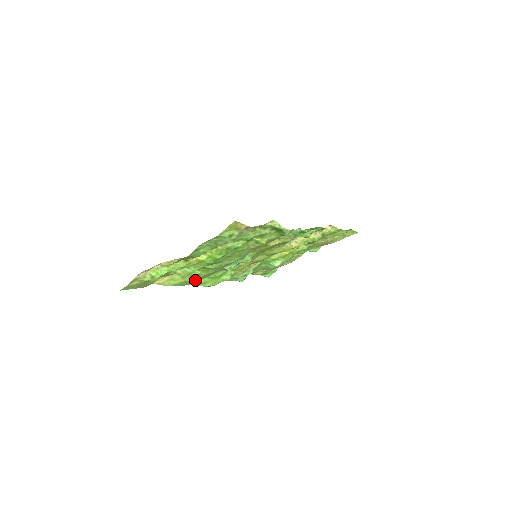
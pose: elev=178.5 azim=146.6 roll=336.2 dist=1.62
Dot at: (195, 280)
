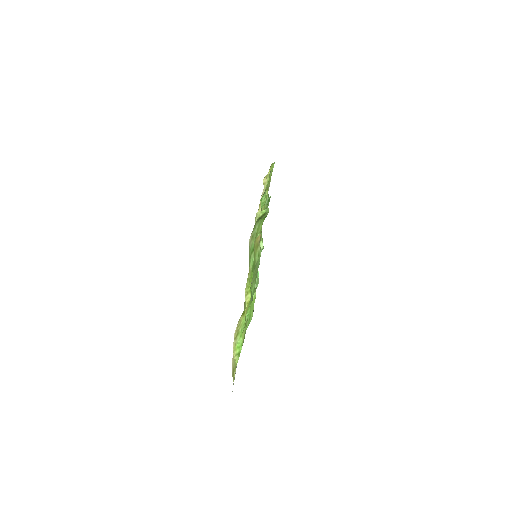
Dot at: occluded
